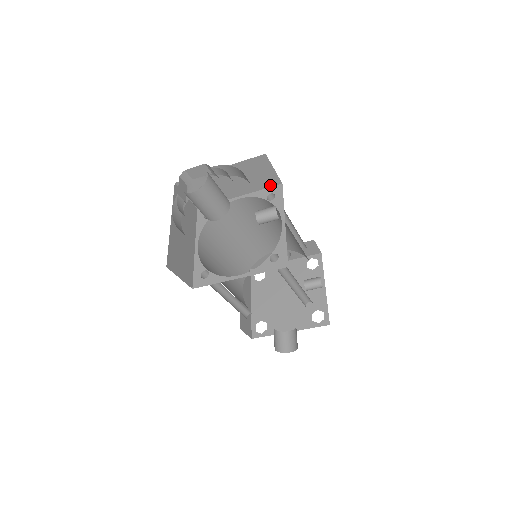
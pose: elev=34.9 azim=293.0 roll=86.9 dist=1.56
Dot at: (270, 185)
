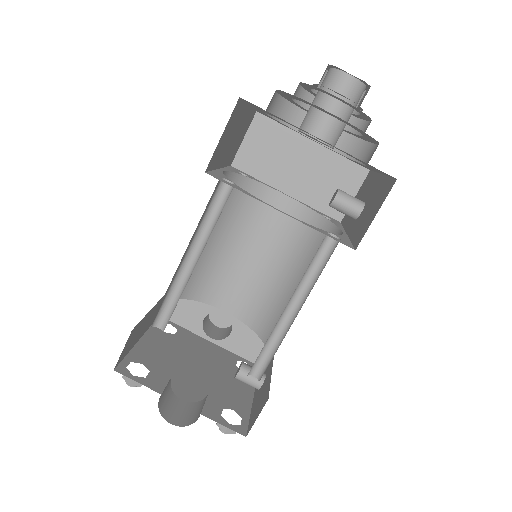
Dot at: (328, 212)
